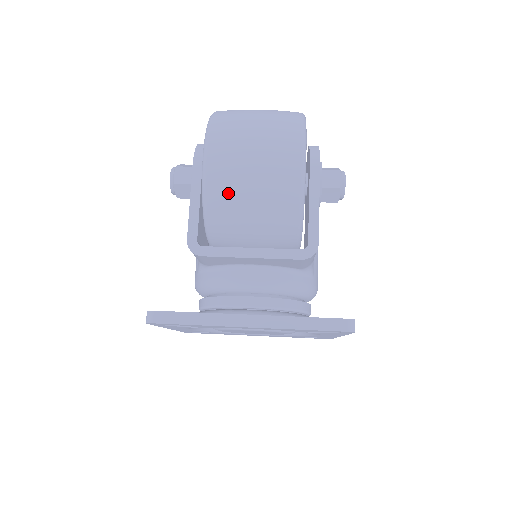
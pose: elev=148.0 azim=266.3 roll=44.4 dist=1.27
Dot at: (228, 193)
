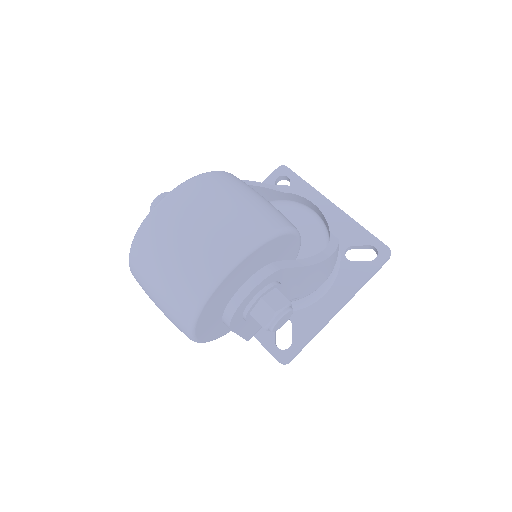
Dot at: occluded
